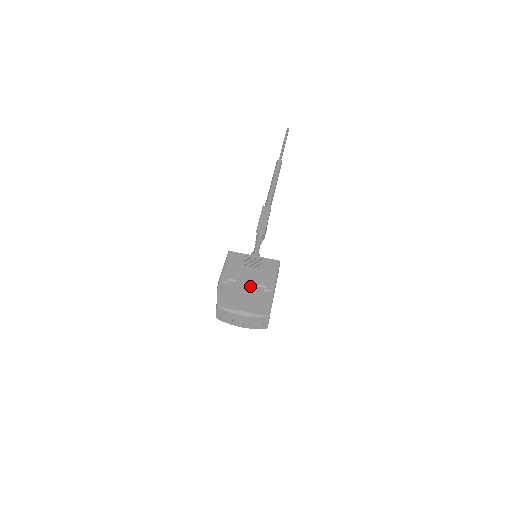
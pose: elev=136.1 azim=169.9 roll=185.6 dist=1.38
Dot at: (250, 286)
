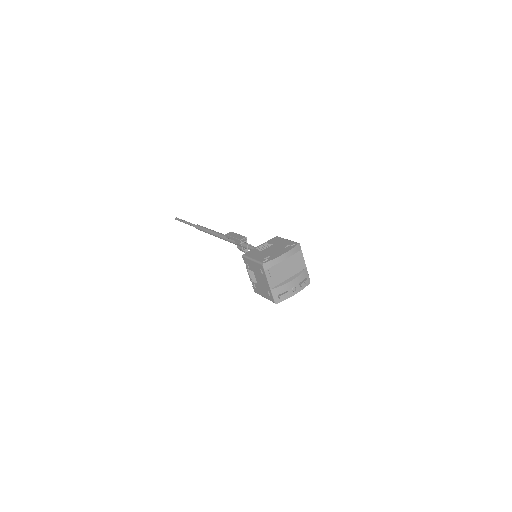
Dot at: (281, 251)
